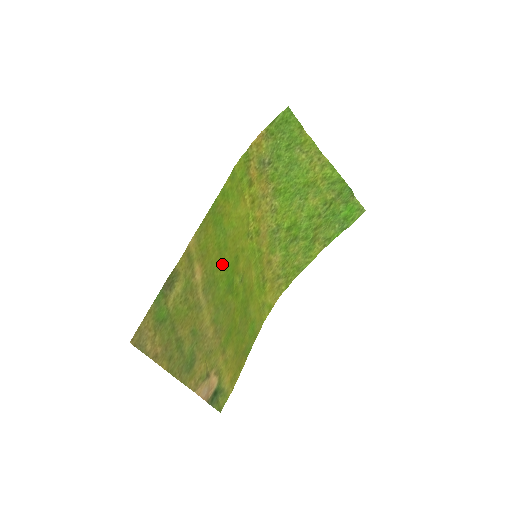
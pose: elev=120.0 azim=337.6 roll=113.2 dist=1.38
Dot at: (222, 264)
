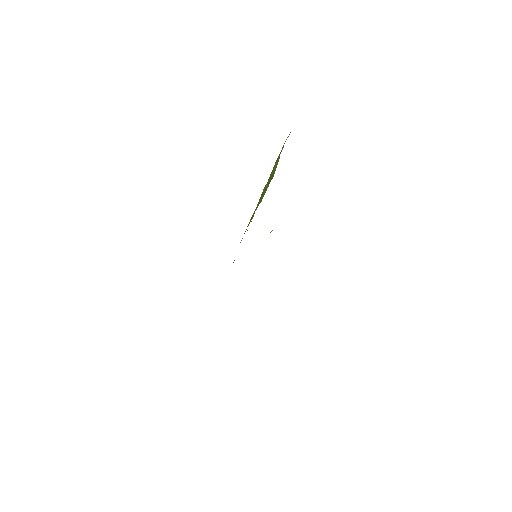
Dot at: occluded
